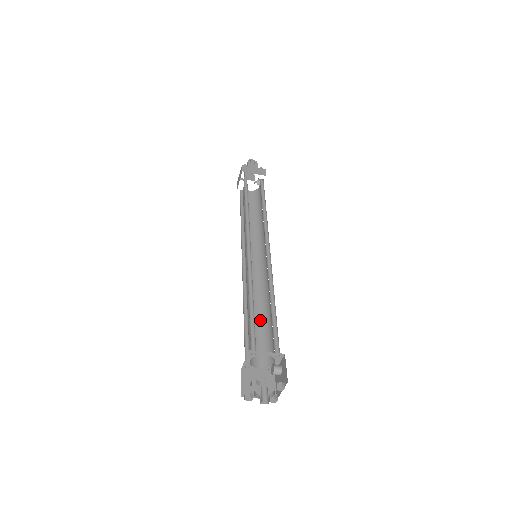
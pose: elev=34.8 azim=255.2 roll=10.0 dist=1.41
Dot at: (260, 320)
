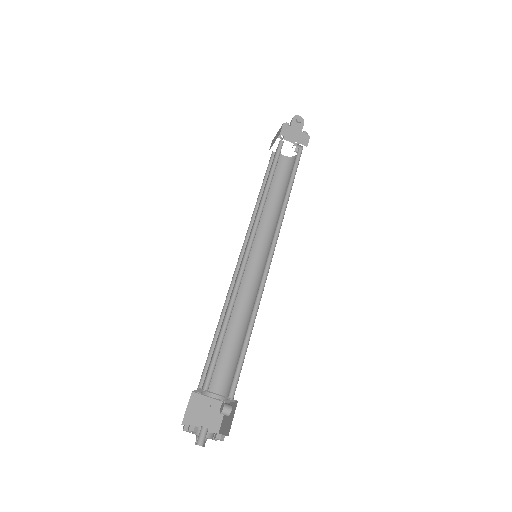
Dot at: (233, 338)
